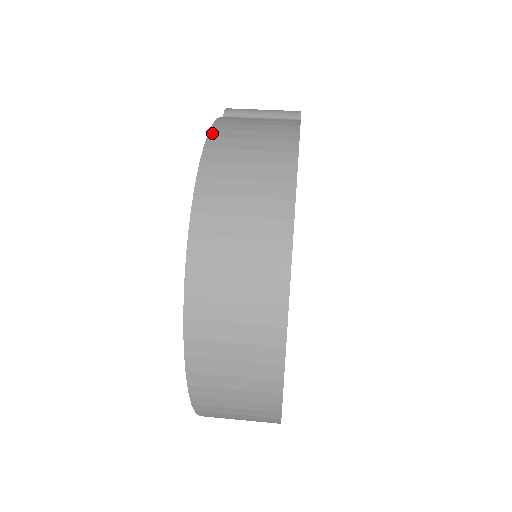
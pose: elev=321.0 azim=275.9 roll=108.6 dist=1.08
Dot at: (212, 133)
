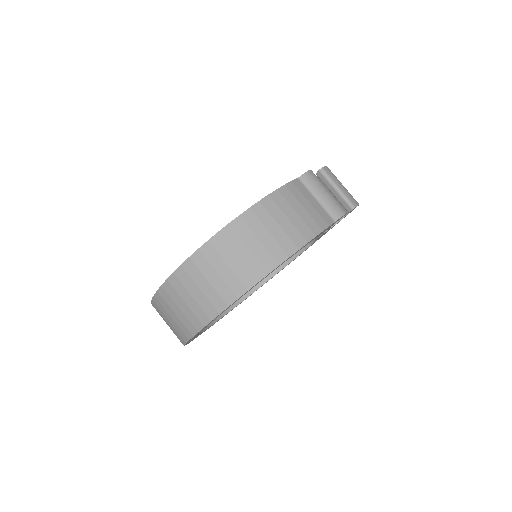
Dot at: (265, 200)
